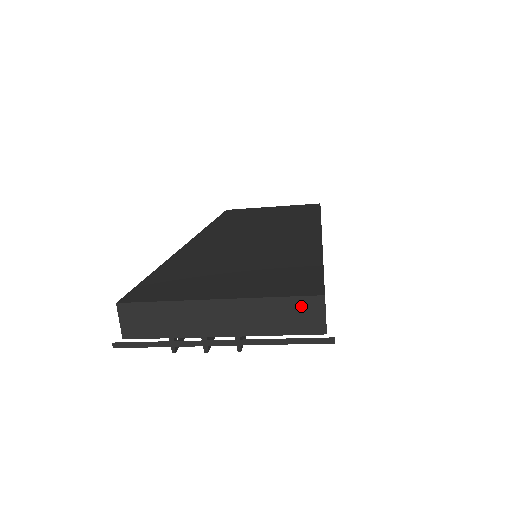
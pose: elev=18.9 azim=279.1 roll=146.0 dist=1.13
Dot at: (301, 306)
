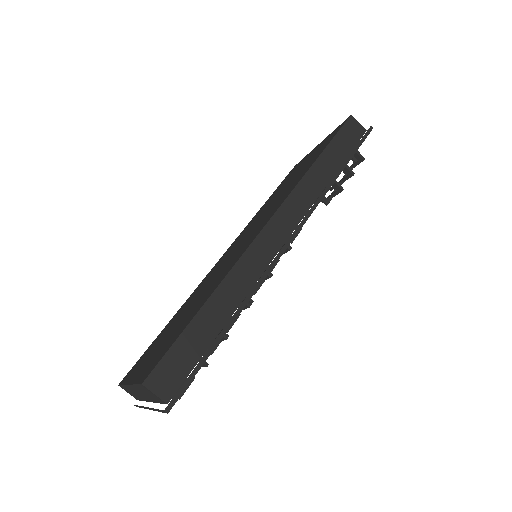
Dot at: (145, 389)
